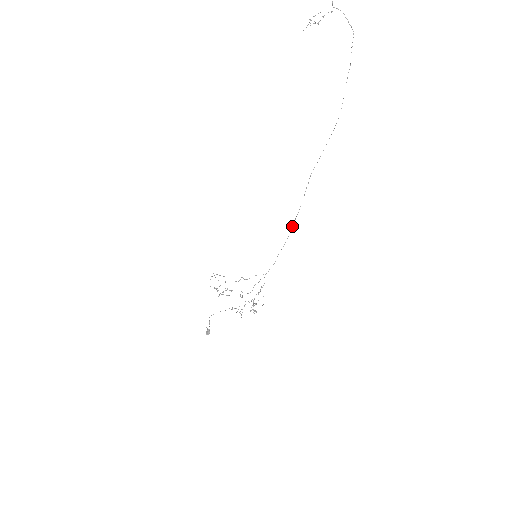
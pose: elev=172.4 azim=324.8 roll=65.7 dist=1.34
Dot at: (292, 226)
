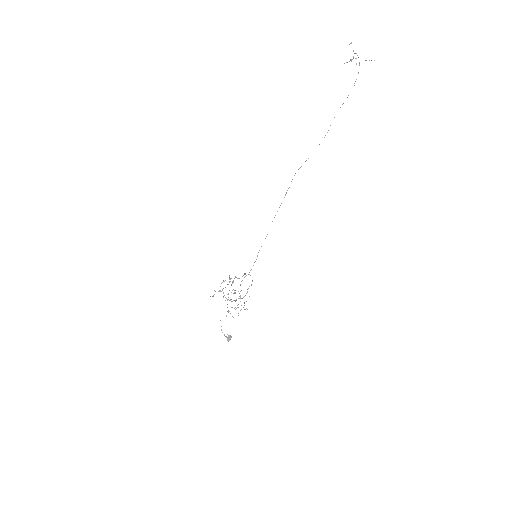
Dot at: occluded
